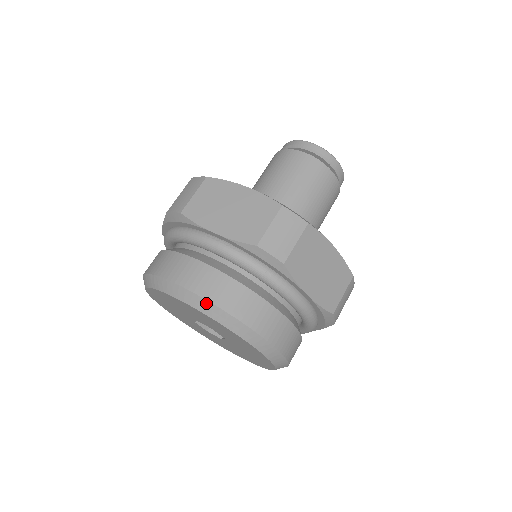
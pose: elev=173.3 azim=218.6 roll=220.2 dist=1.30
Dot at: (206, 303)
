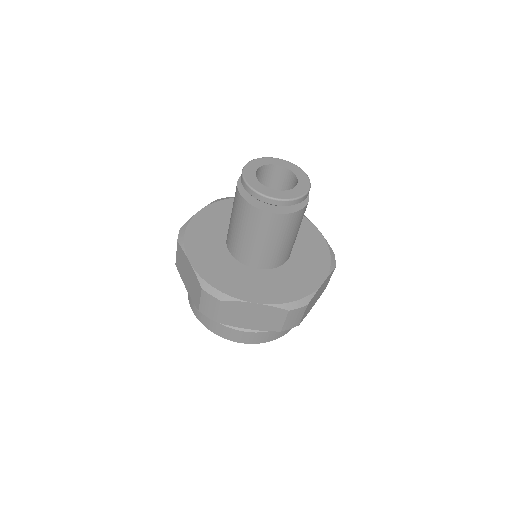
Dot at: (257, 343)
